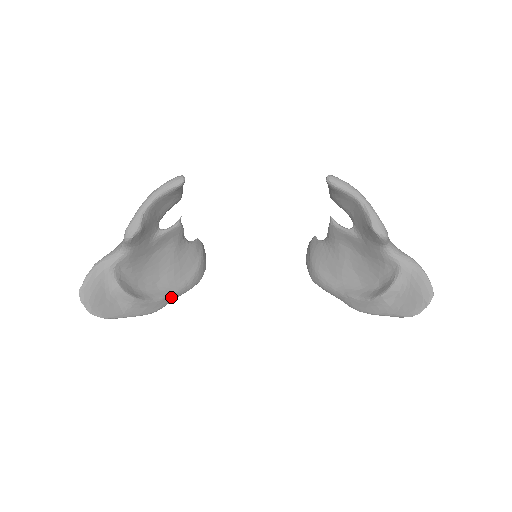
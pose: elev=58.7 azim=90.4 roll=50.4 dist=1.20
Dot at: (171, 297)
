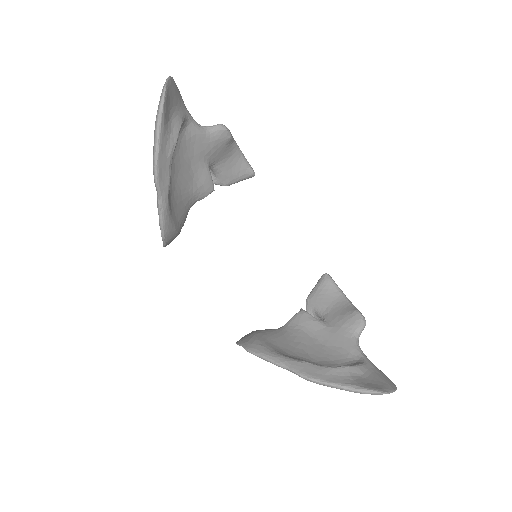
Dot at: (166, 193)
